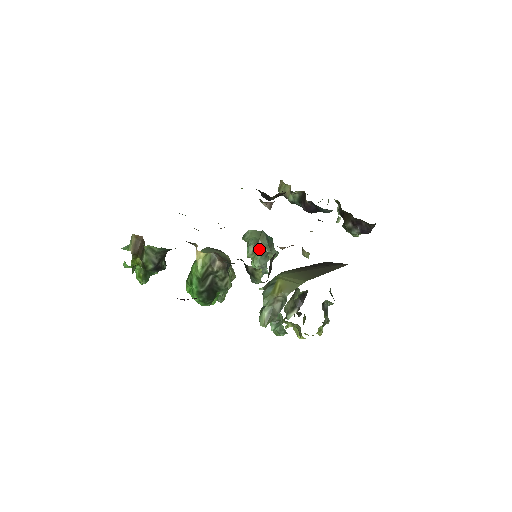
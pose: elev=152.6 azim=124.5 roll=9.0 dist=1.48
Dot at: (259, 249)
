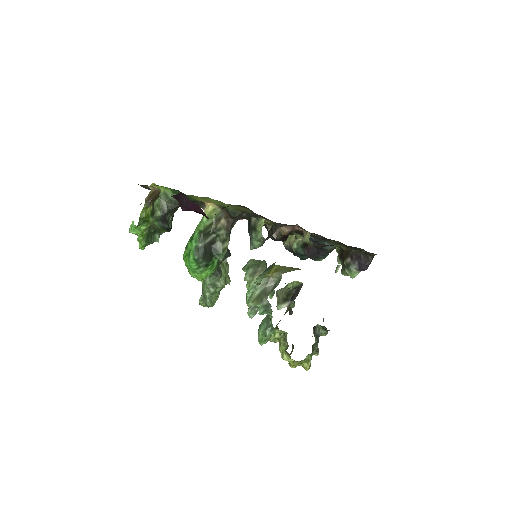
Dot at: (258, 274)
